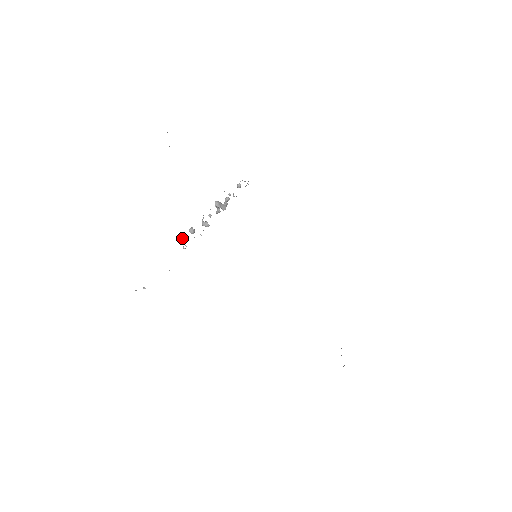
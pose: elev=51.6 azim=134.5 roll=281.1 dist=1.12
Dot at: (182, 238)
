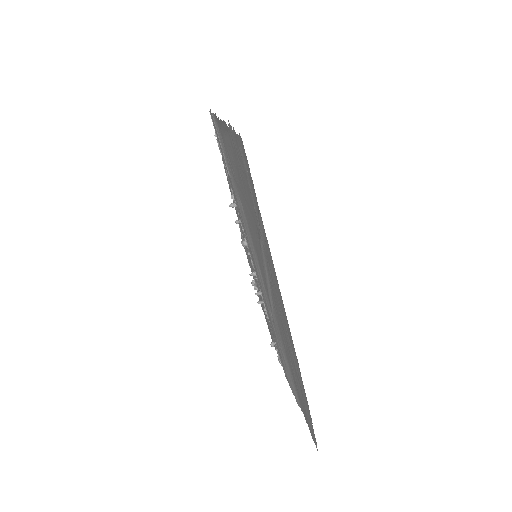
Dot at: (234, 204)
